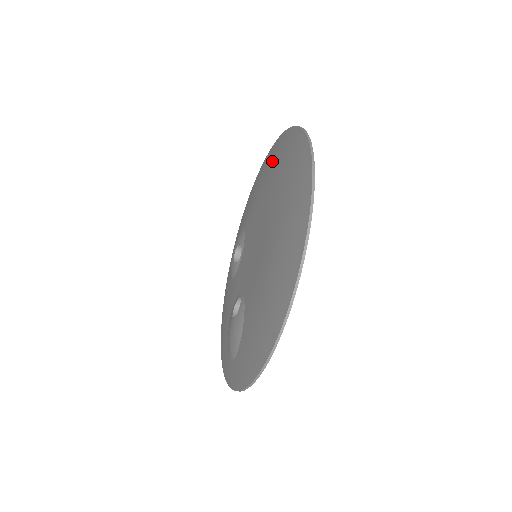
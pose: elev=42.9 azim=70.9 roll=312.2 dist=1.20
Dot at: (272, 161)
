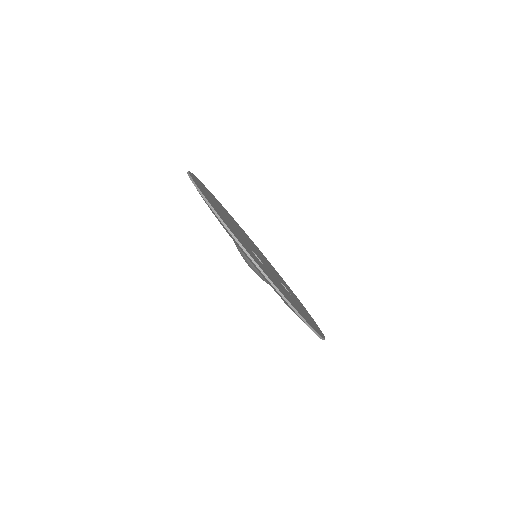
Dot at: occluded
